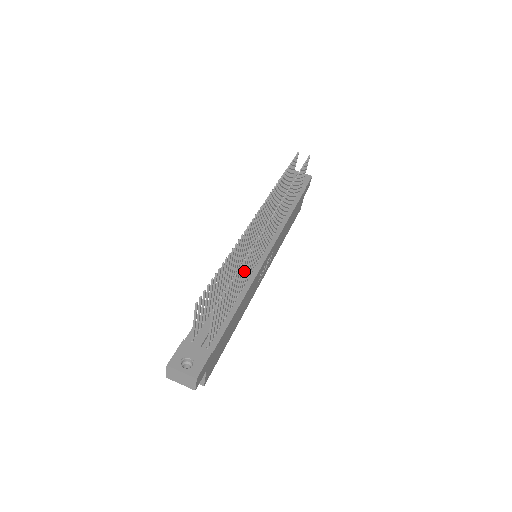
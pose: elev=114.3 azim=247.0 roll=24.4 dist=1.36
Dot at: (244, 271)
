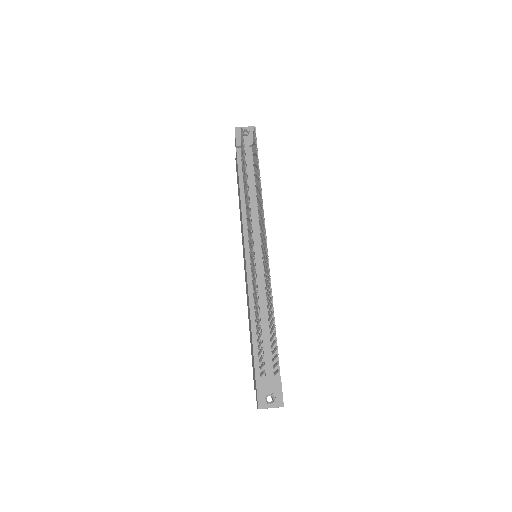
Dot at: (270, 302)
